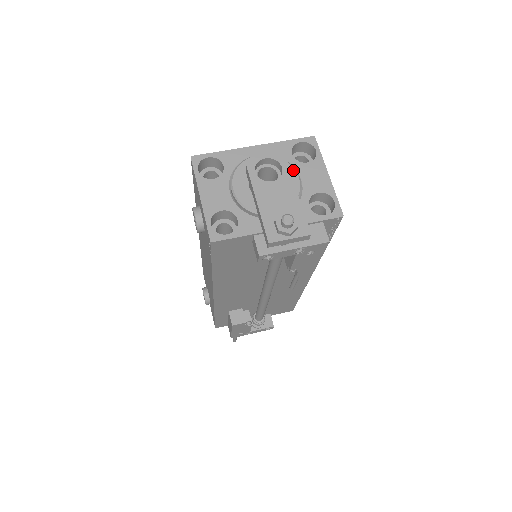
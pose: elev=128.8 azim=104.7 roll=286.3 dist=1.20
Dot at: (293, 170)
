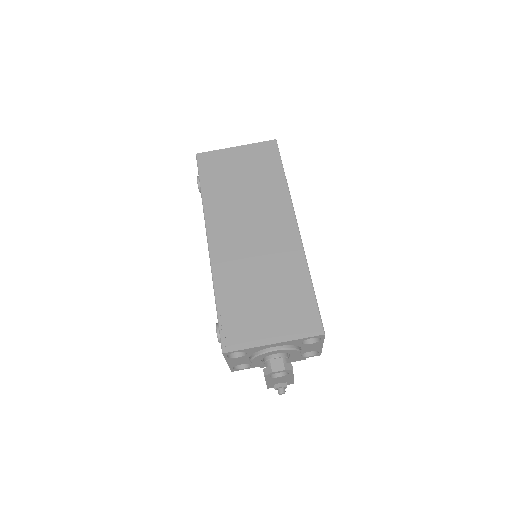
Dot at: (298, 352)
